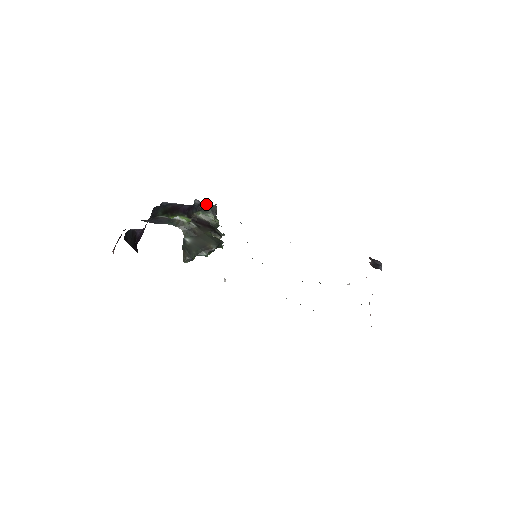
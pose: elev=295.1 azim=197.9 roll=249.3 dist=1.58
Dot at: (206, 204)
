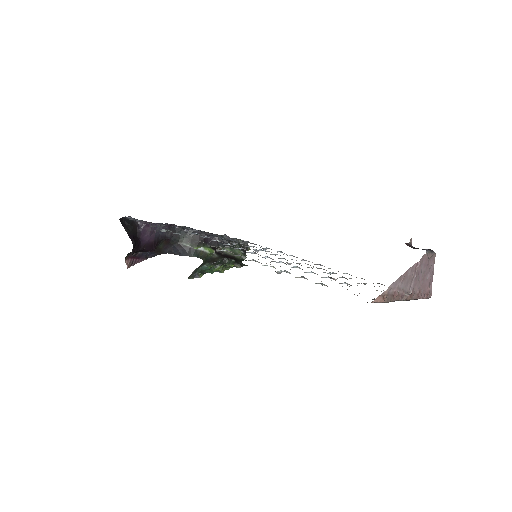
Dot at: occluded
